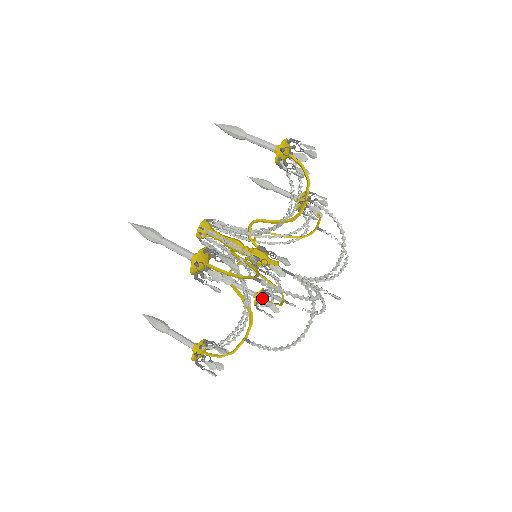
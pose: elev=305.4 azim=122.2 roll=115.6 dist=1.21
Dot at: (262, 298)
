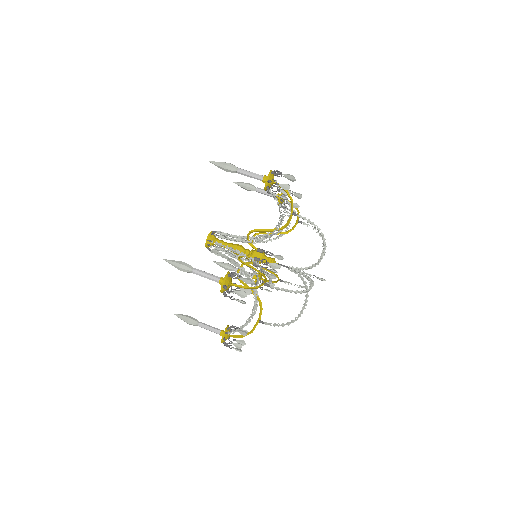
Dot at: occluded
